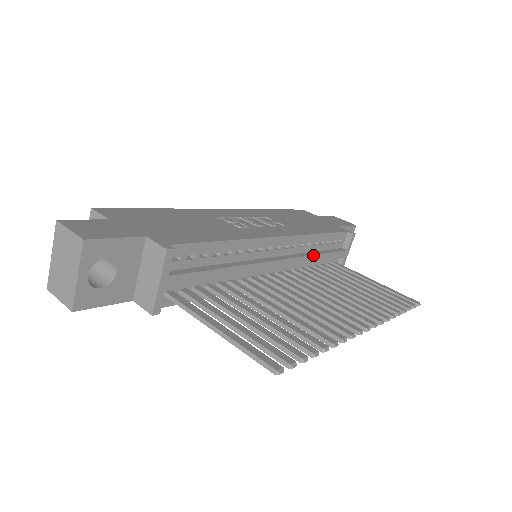
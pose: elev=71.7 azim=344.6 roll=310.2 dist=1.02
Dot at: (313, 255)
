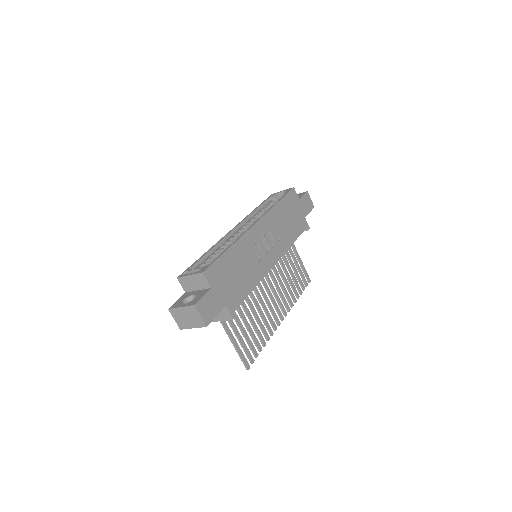
Dot at: occluded
